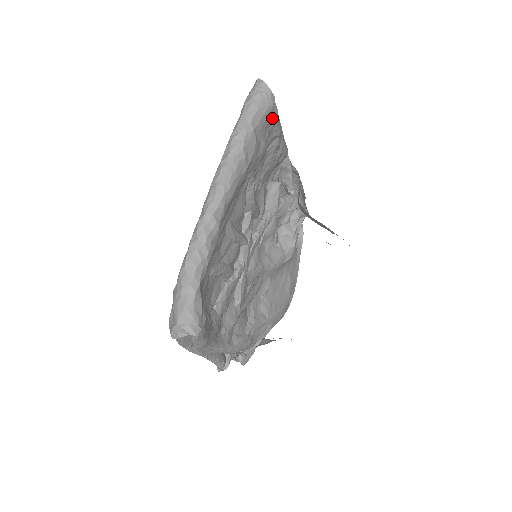
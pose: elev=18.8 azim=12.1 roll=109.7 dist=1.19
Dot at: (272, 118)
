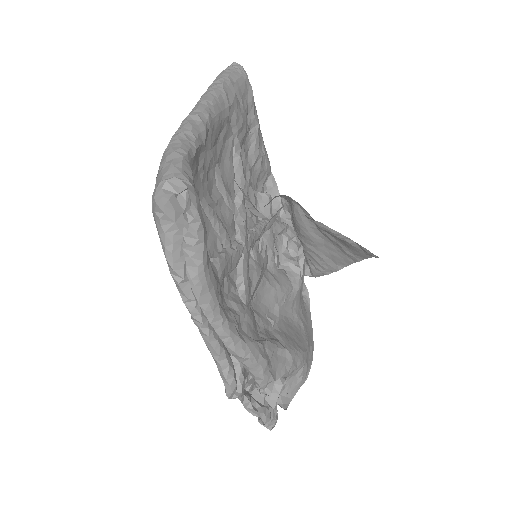
Dot at: (248, 92)
